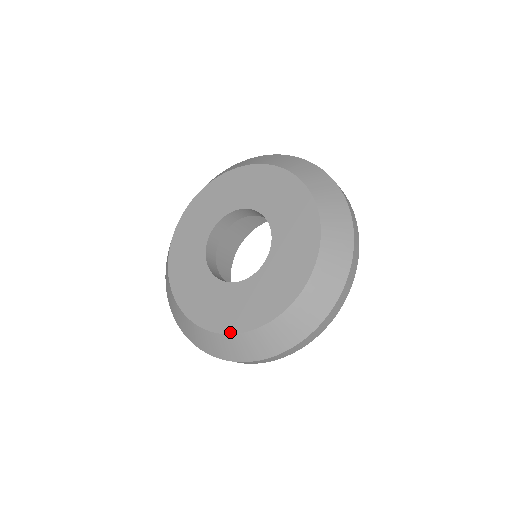
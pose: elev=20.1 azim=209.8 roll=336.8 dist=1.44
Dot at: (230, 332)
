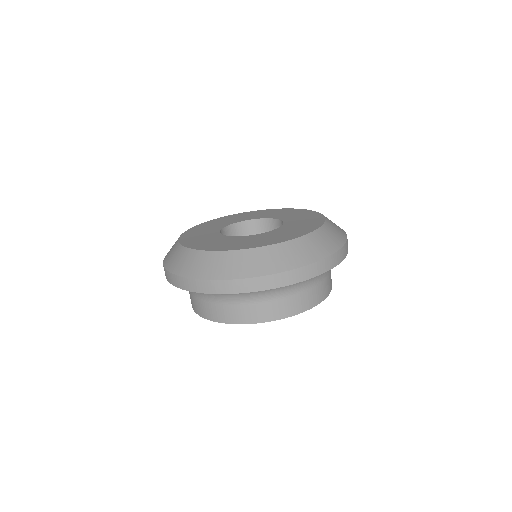
Dot at: (233, 249)
